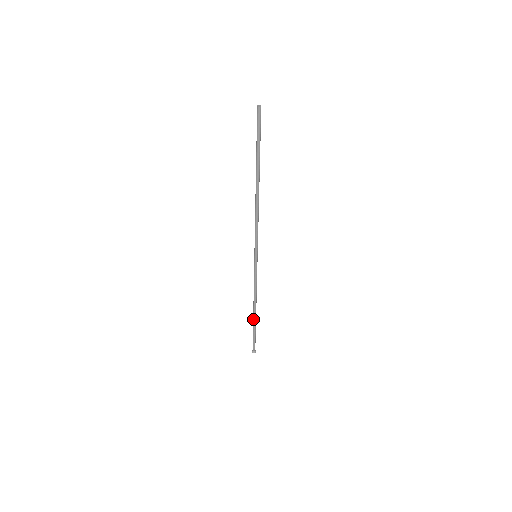
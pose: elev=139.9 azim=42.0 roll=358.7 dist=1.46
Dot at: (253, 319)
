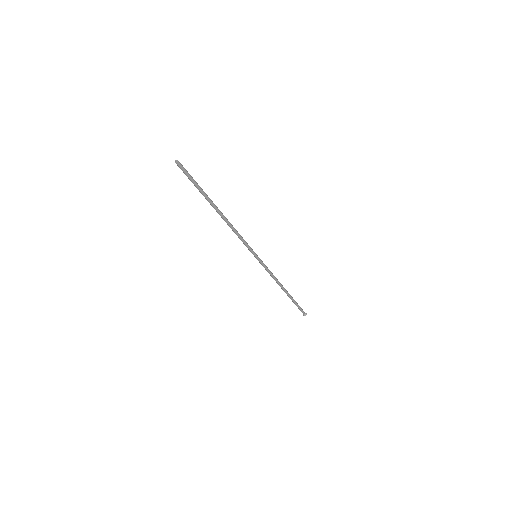
Dot at: occluded
